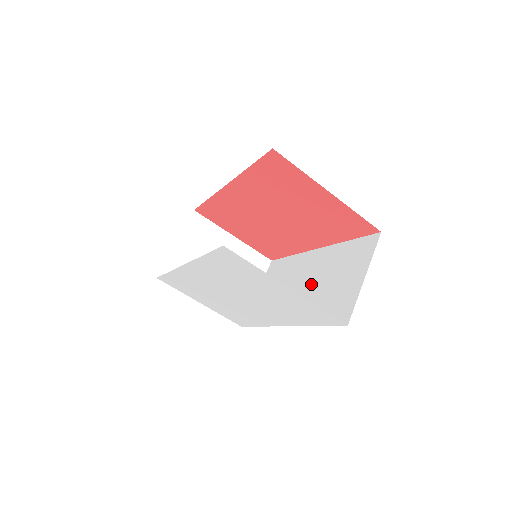
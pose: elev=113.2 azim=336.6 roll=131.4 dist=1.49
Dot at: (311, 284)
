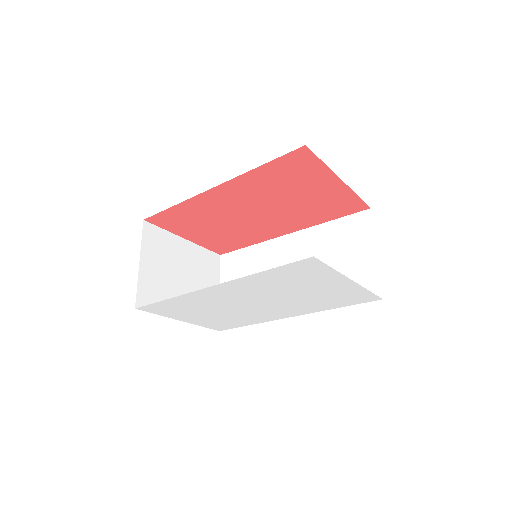
Dot at: occluded
